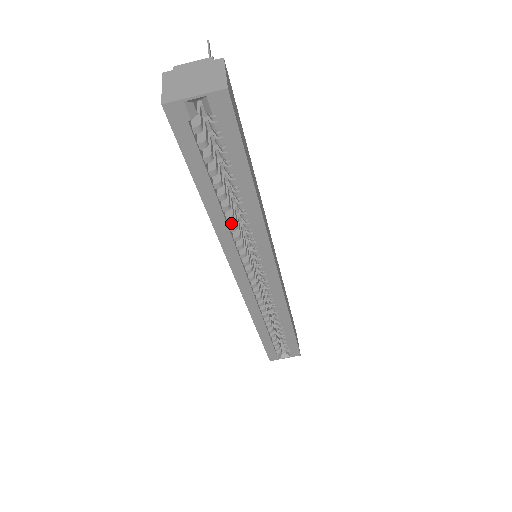
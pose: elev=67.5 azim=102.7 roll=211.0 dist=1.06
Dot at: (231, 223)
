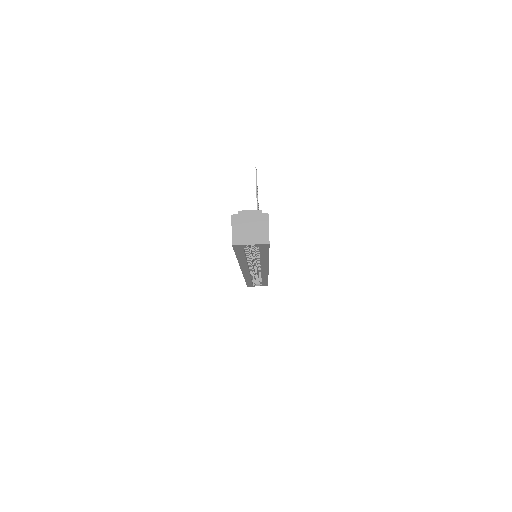
Dot at: occluded
